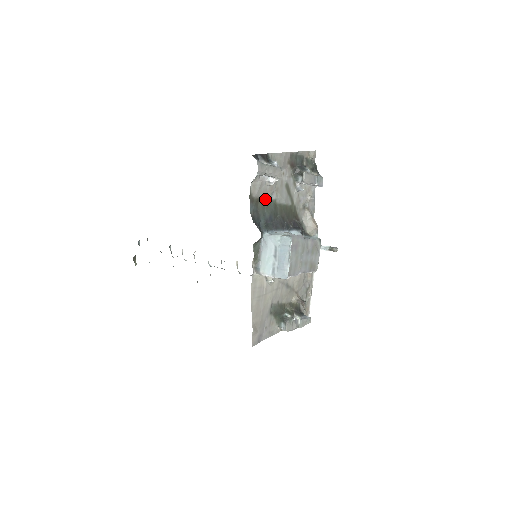
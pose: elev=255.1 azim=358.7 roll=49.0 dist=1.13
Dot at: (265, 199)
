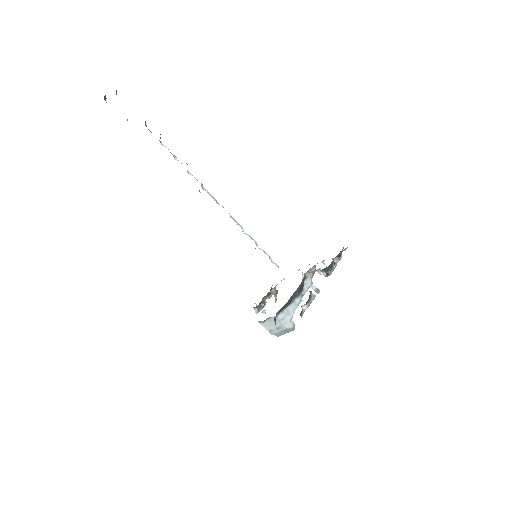
Dot at: occluded
